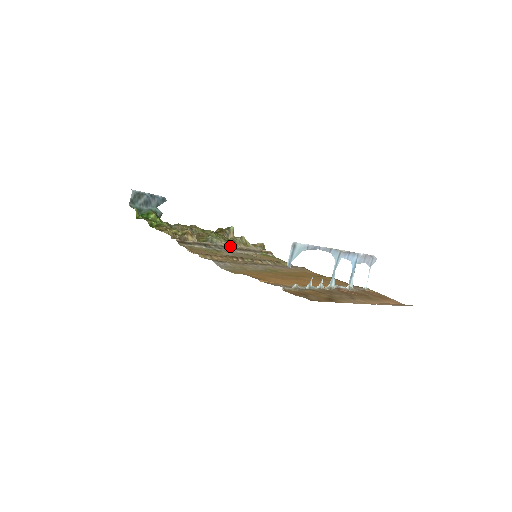
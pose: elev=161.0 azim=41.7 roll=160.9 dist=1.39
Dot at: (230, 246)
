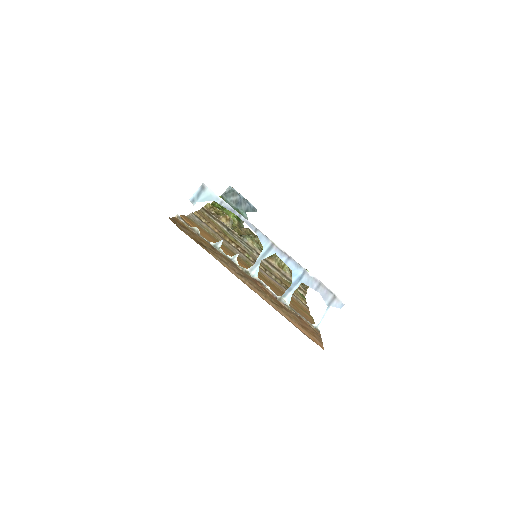
Dot at: (258, 251)
